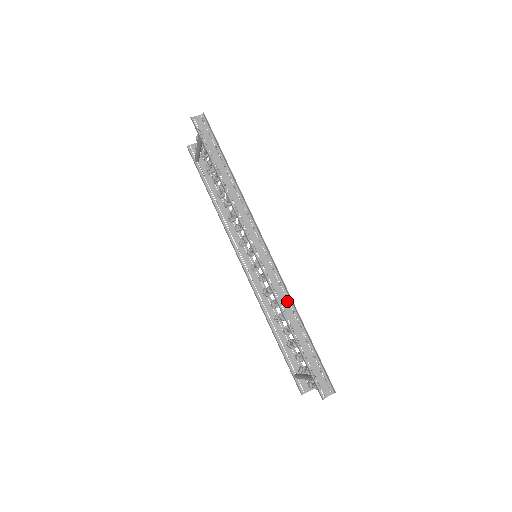
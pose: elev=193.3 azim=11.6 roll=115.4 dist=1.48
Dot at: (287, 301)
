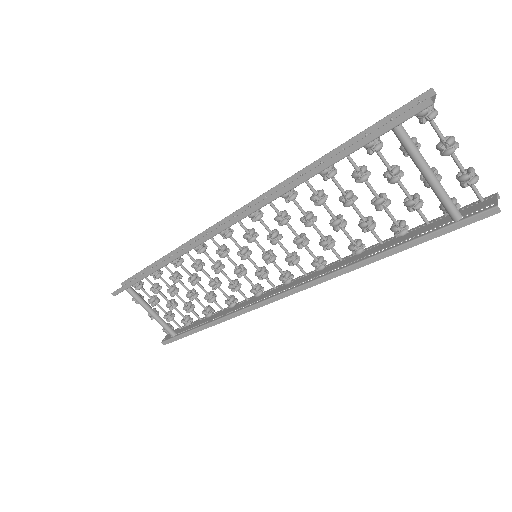
Dot at: occluded
